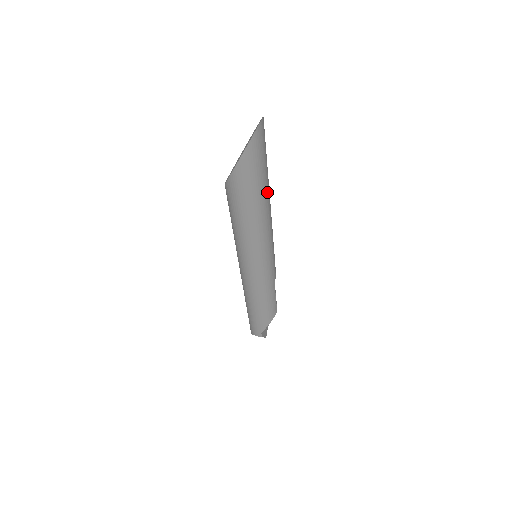
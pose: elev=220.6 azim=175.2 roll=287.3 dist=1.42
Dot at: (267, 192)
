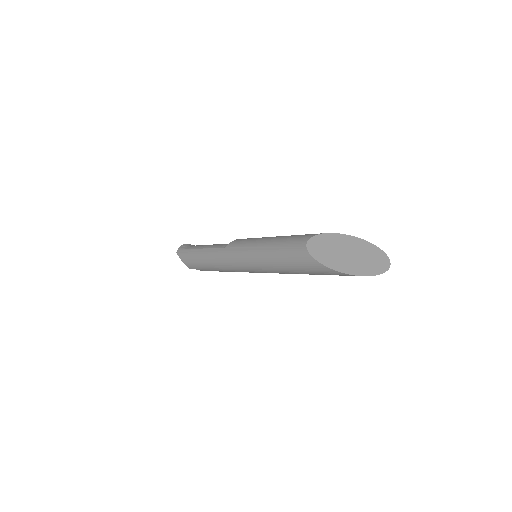
Dot at: occluded
